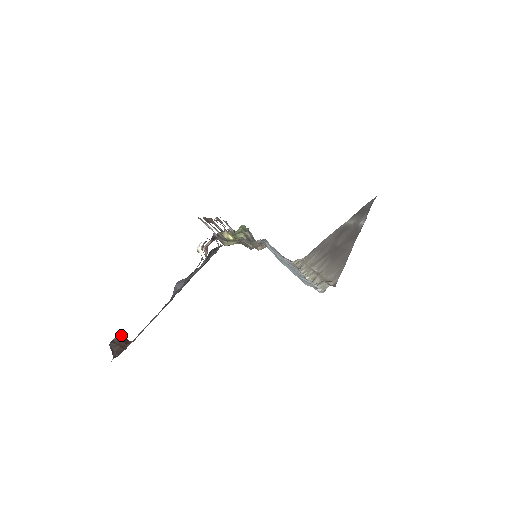
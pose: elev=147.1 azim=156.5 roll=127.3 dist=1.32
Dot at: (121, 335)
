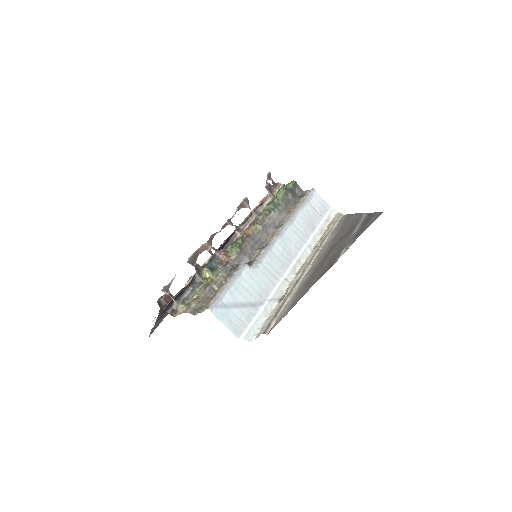
Dot at: occluded
